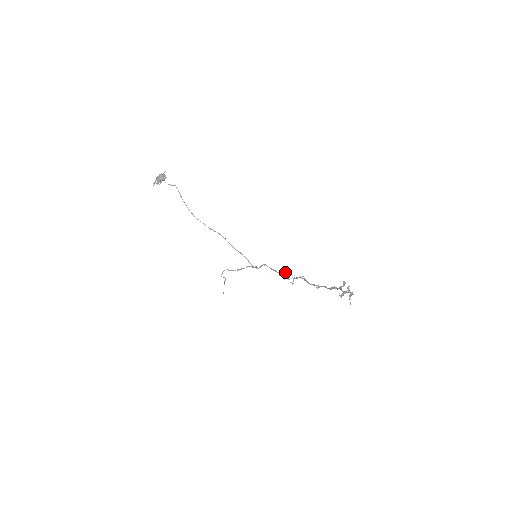
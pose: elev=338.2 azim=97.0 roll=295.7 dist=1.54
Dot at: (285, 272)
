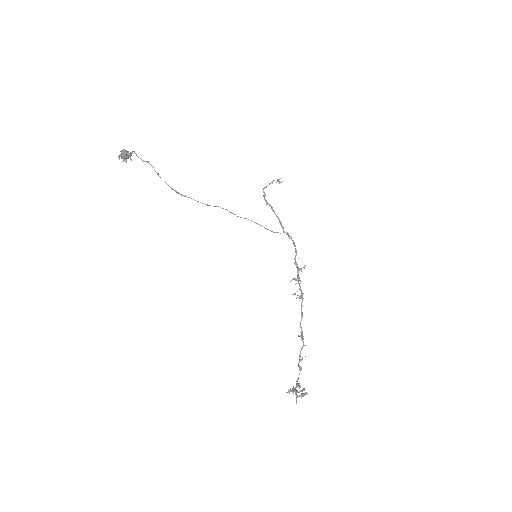
Dot at: (300, 268)
